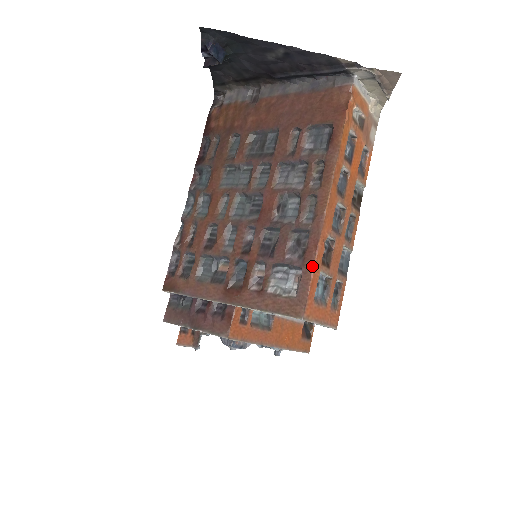
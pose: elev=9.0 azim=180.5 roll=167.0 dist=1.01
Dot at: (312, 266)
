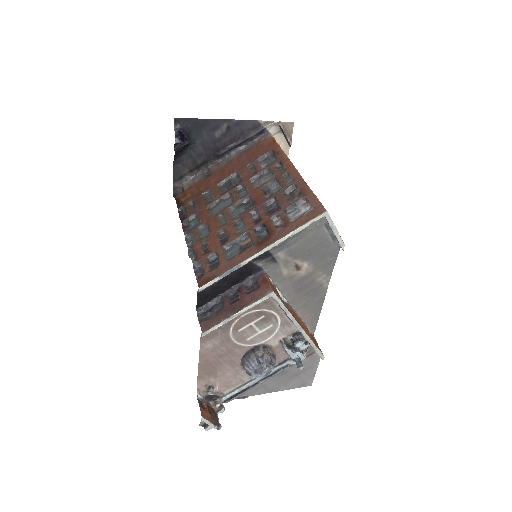
Dot at: (311, 192)
